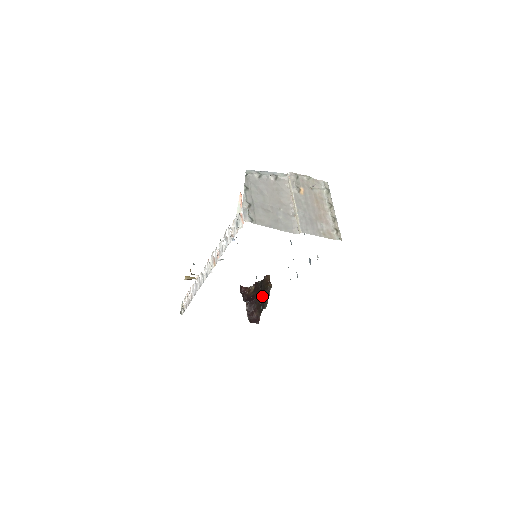
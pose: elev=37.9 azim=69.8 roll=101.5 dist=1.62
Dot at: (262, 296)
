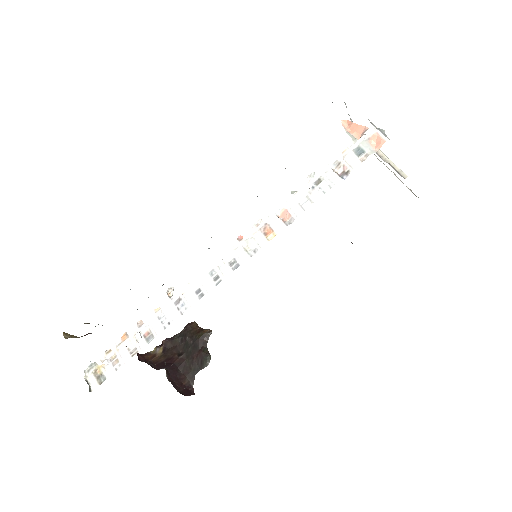
Dot at: (192, 352)
